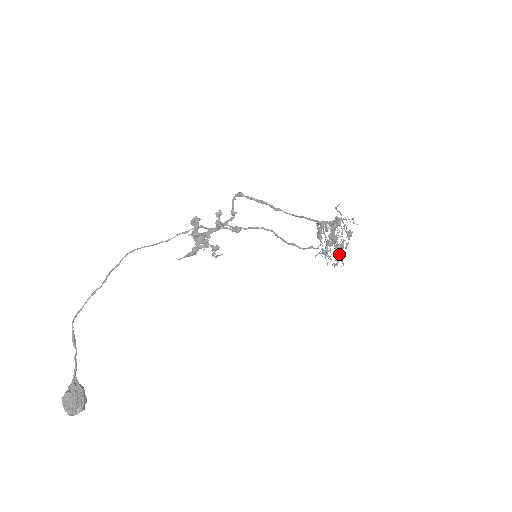
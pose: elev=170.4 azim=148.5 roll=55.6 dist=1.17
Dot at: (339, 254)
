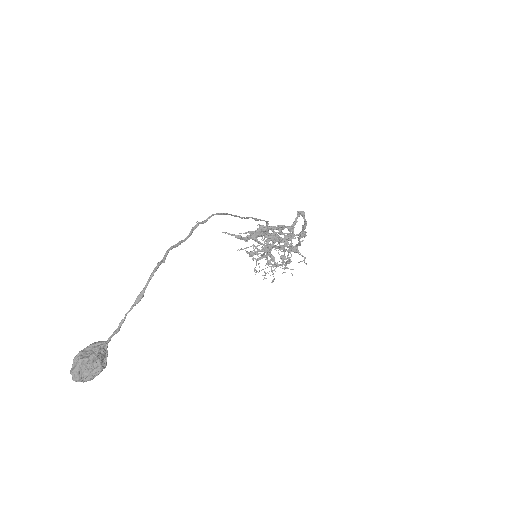
Dot at: occluded
